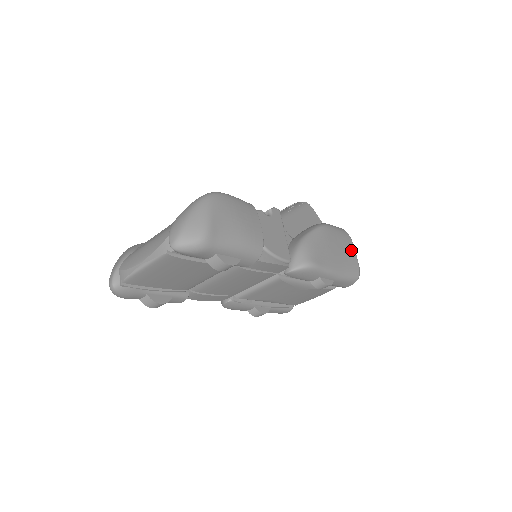
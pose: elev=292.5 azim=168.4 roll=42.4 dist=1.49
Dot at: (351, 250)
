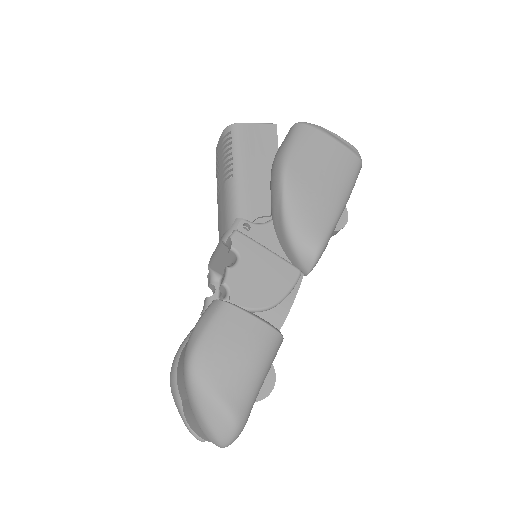
Dot at: (329, 147)
